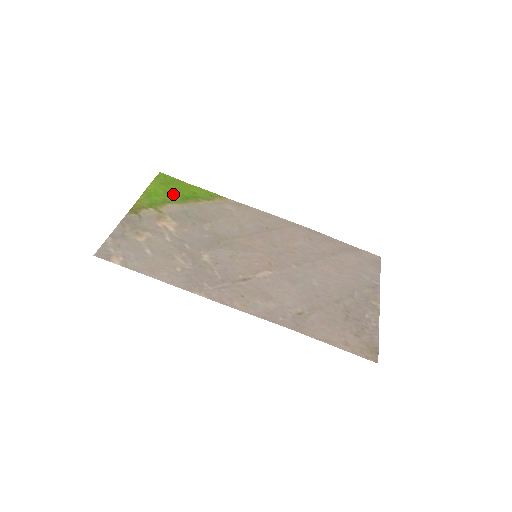
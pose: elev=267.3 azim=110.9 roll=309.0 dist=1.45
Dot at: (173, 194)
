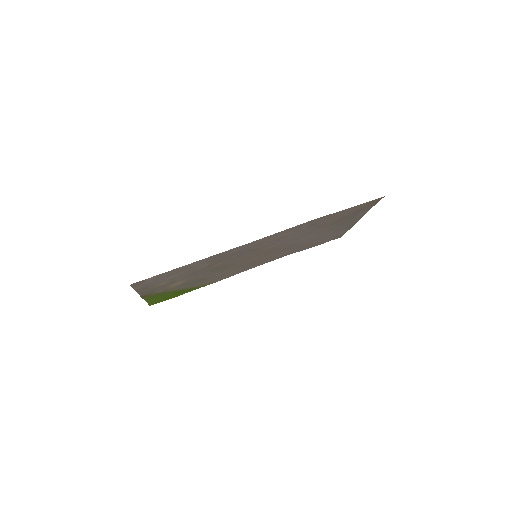
Dot at: (169, 294)
